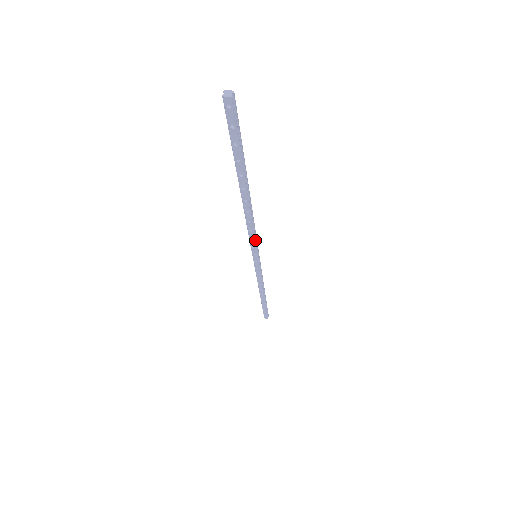
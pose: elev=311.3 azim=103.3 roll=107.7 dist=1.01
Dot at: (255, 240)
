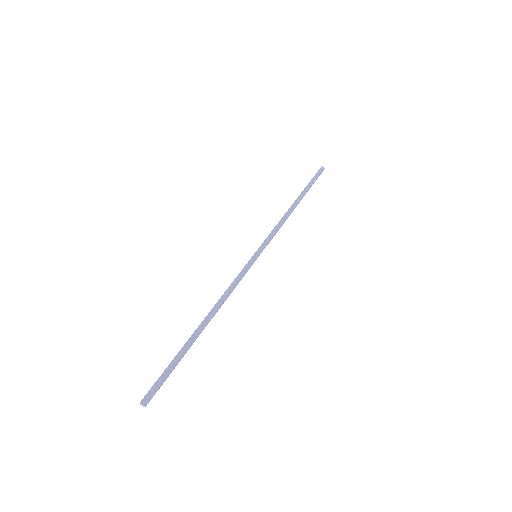
Dot at: (241, 279)
